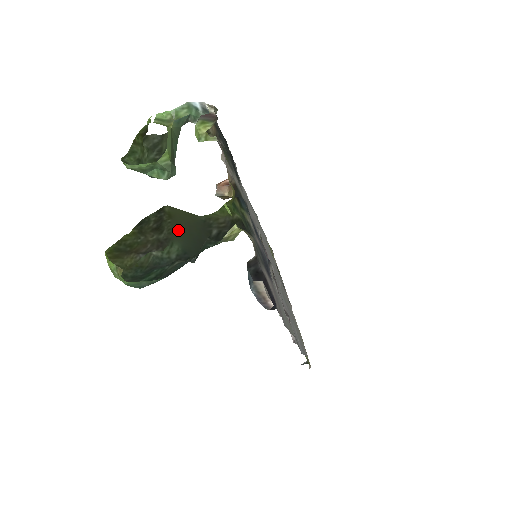
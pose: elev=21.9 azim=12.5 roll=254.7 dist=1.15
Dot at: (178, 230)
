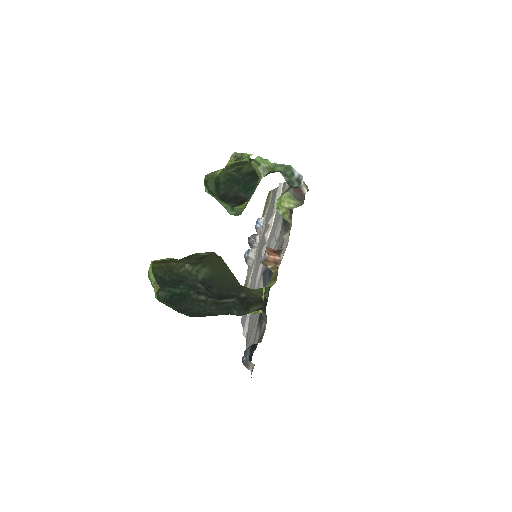
Dot at: (216, 266)
